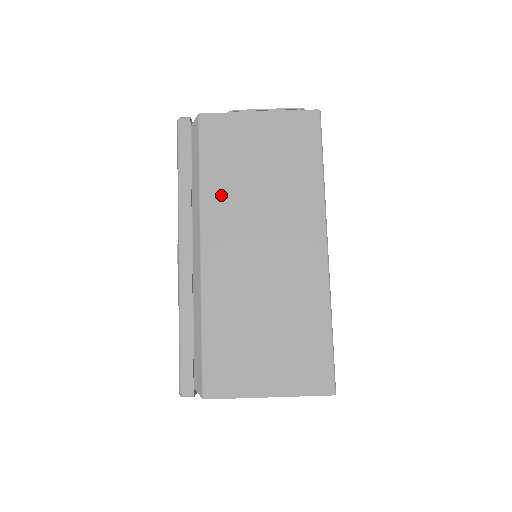
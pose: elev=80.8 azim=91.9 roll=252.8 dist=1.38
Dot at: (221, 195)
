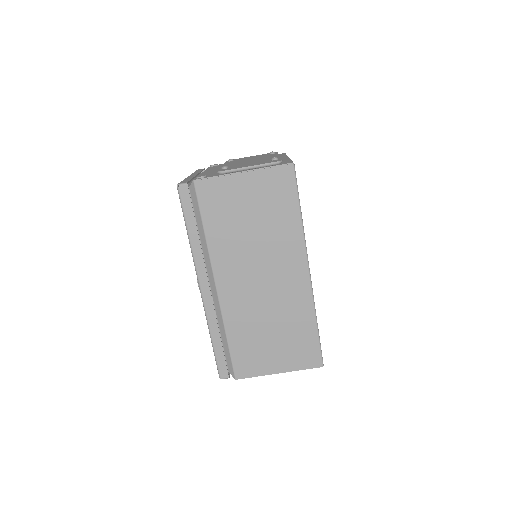
Dot at: (224, 245)
